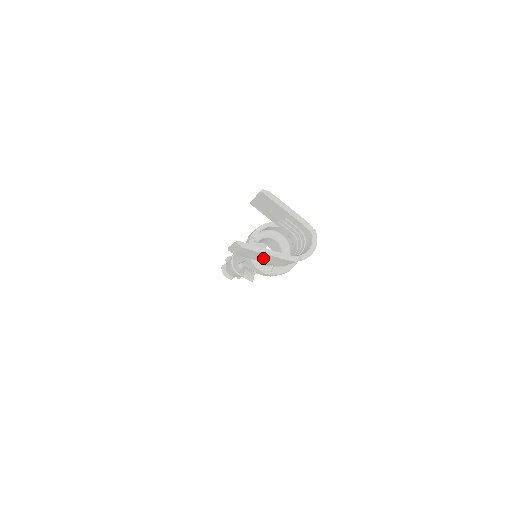
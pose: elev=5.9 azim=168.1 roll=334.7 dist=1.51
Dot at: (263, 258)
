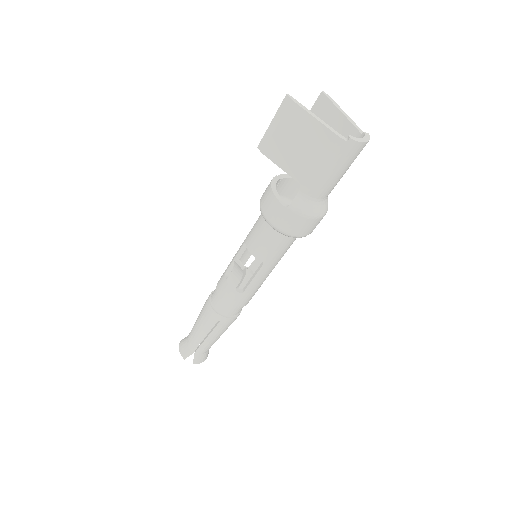
Dot at: (299, 149)
